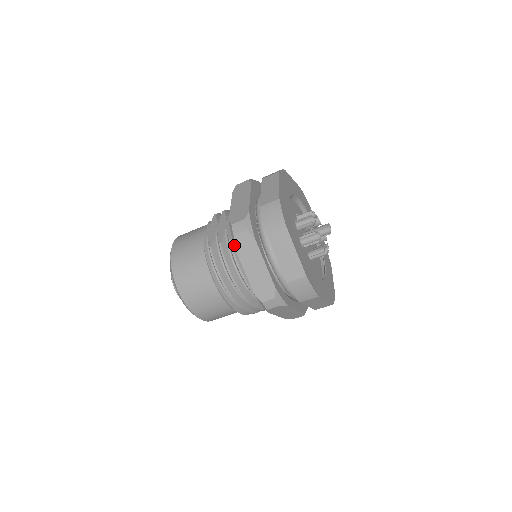
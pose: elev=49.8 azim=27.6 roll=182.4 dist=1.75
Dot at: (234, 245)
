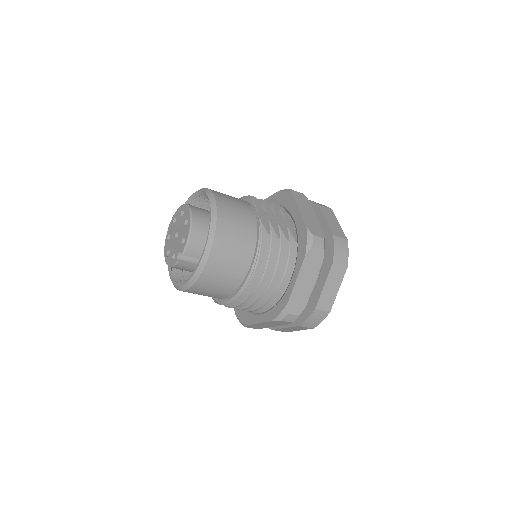
Dot at: (307, 254)
